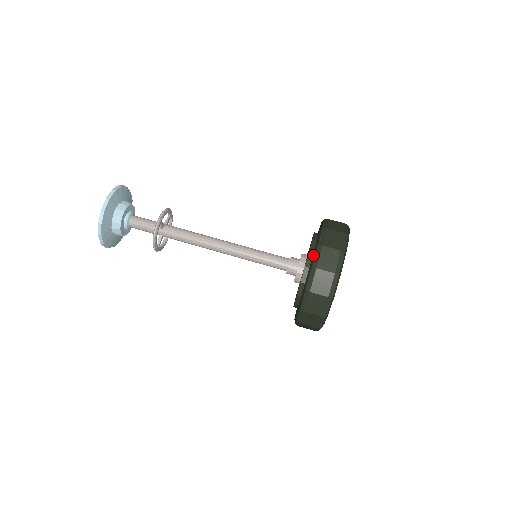
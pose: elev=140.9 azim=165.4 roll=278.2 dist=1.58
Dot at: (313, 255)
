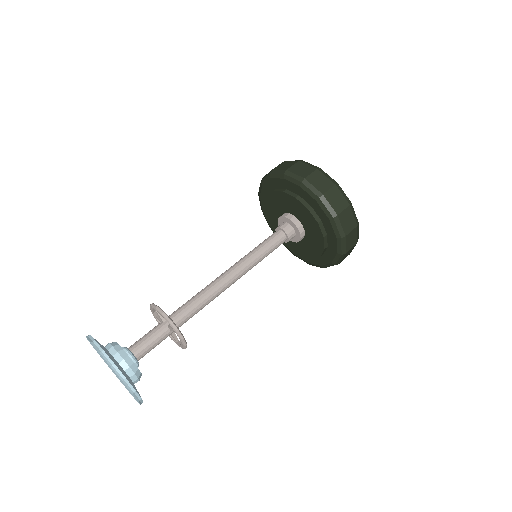
Dot at: (333, 228)
